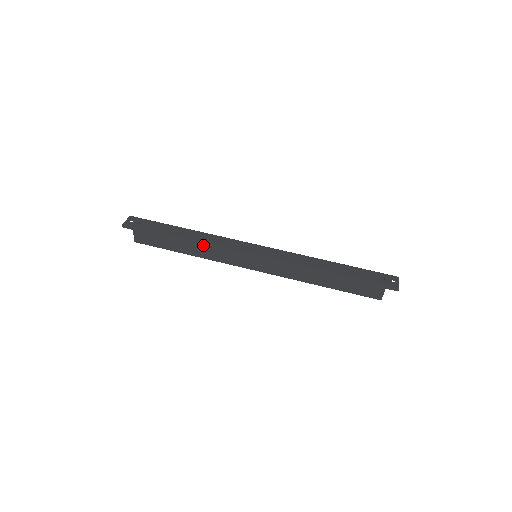
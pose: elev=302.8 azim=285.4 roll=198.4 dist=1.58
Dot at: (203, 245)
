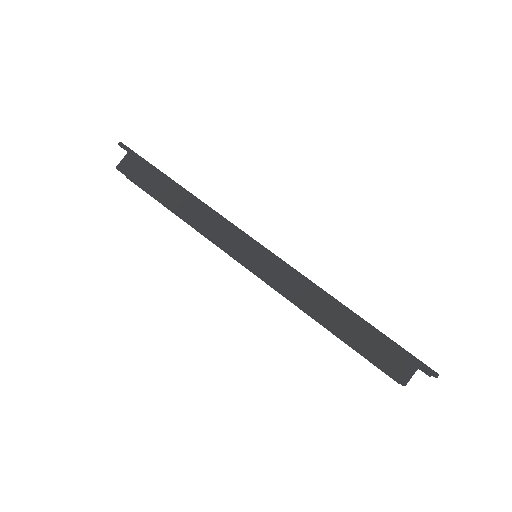
Dot at: (202, 204)
